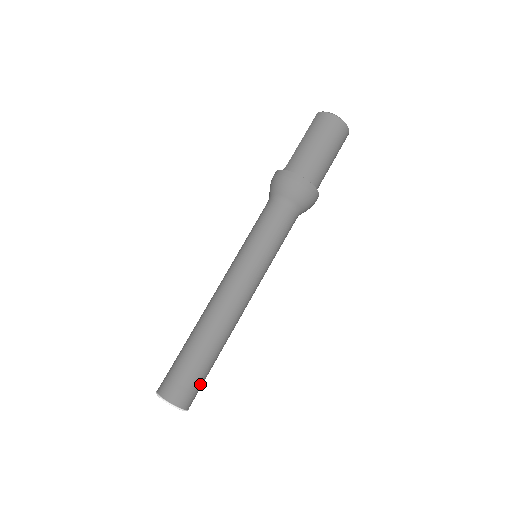
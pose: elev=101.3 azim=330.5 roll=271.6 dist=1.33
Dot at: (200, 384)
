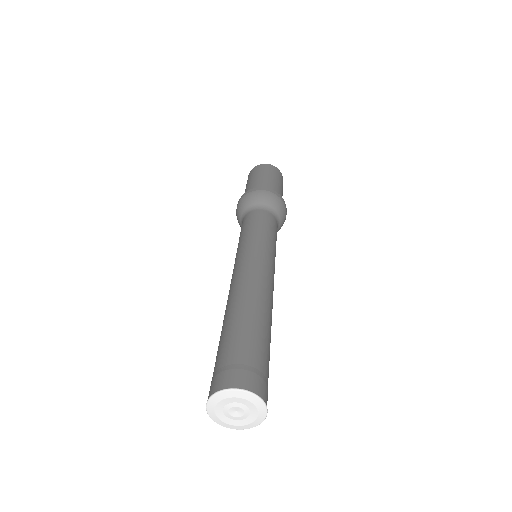
Dot at: (249, 356)
